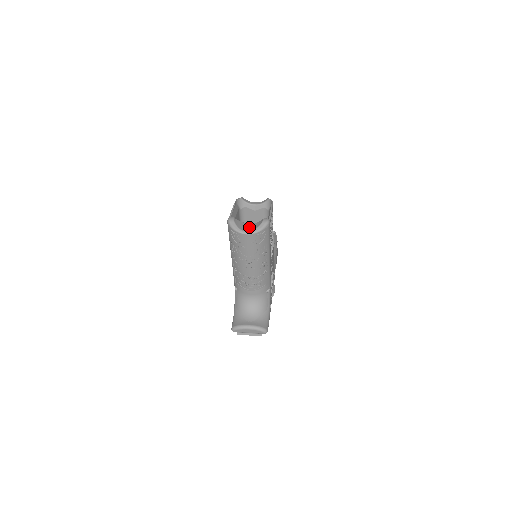
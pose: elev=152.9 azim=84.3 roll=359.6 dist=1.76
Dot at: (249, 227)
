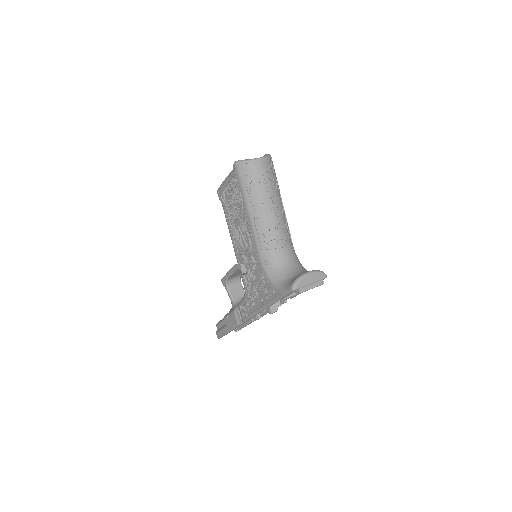
Dot at: occluded
